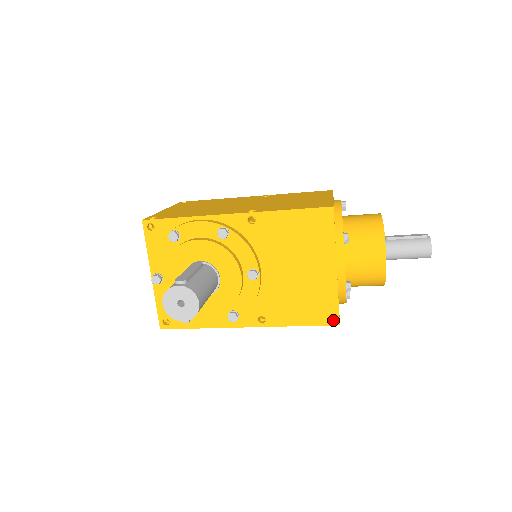
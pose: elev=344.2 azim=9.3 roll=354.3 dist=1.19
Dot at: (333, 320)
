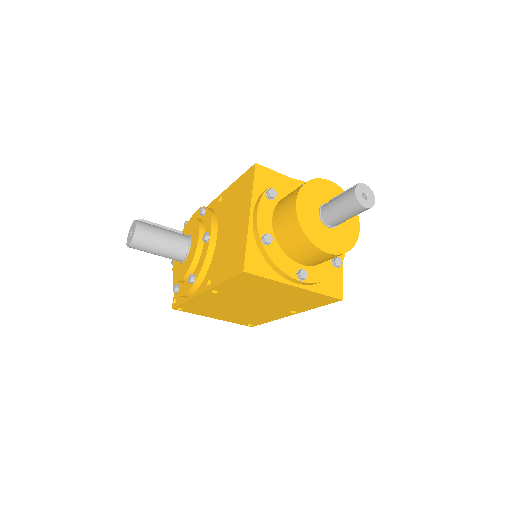
Dot at: (241, 268)
